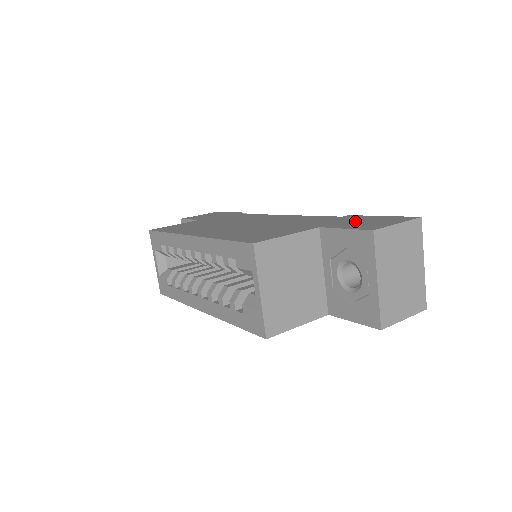
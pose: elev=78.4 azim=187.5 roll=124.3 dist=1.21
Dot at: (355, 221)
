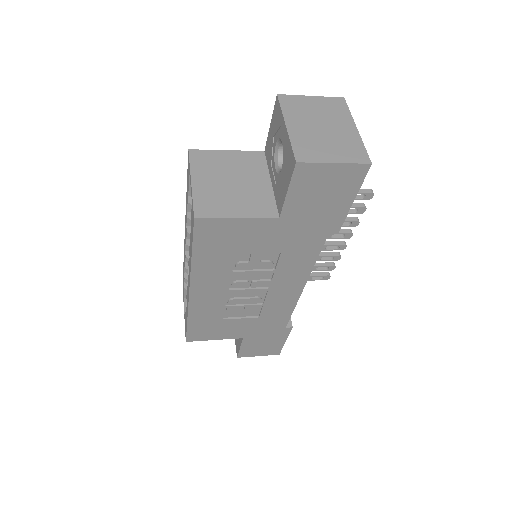
Dot at: occluded
